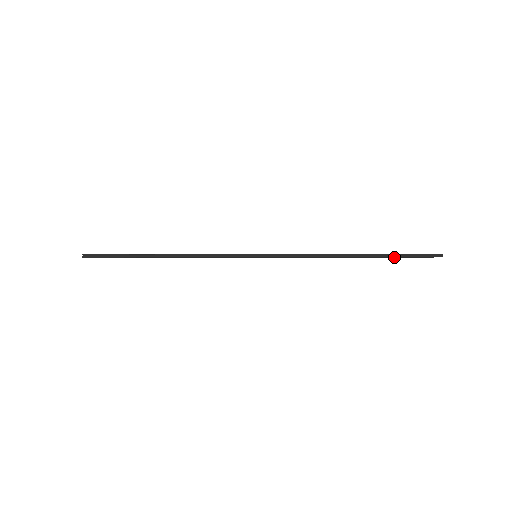
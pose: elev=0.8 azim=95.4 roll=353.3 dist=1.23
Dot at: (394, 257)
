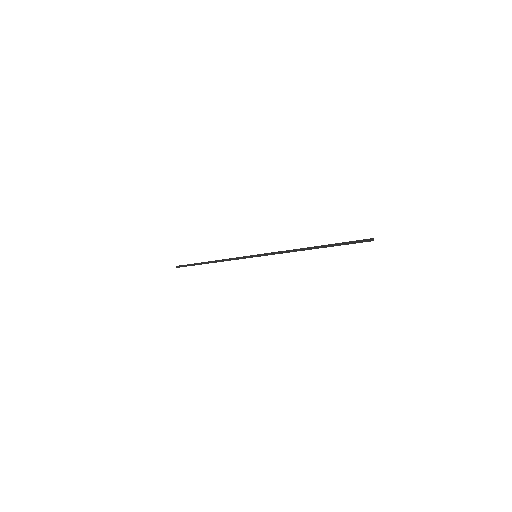
Dot at: (339, 245)
